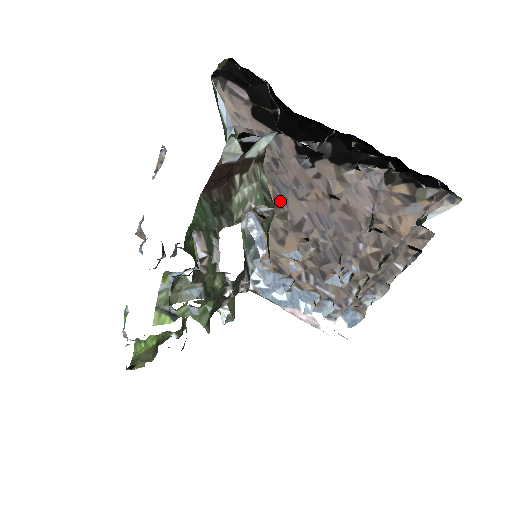
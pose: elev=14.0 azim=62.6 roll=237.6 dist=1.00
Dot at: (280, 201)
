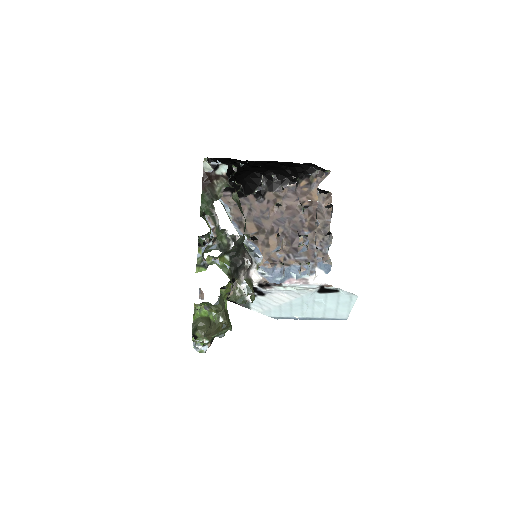
Dot at: (259, 226)
